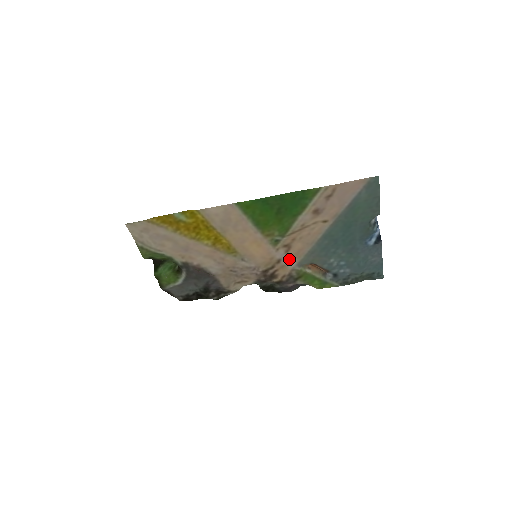
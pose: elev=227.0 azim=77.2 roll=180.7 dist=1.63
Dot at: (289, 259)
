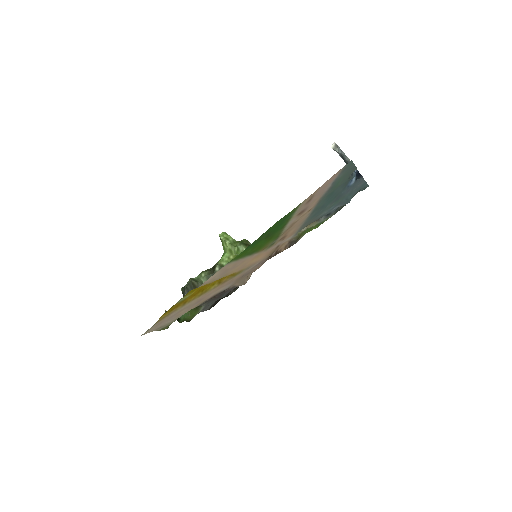
Dot at: (286, 239)
